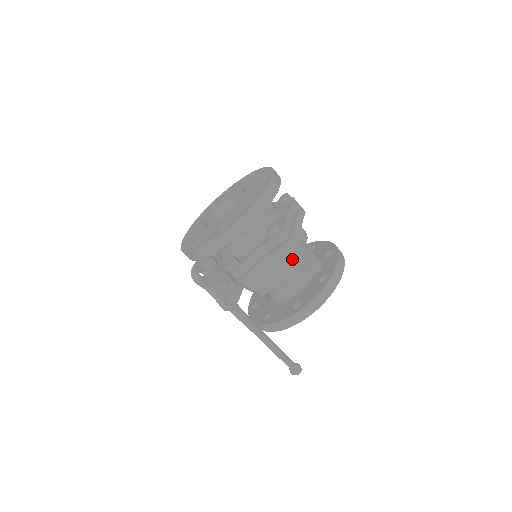
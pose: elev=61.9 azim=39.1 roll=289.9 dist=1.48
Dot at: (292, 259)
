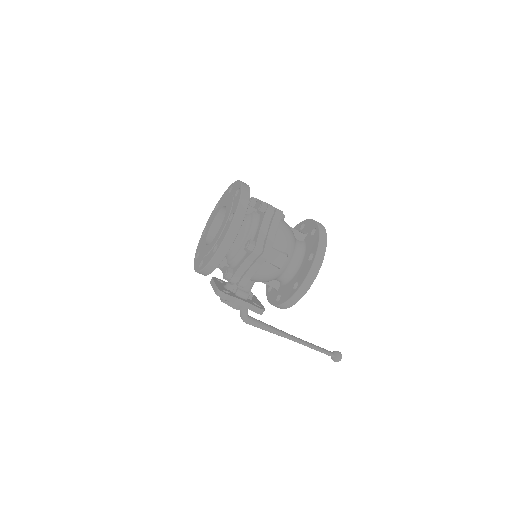
Dot at: (285, 228)
